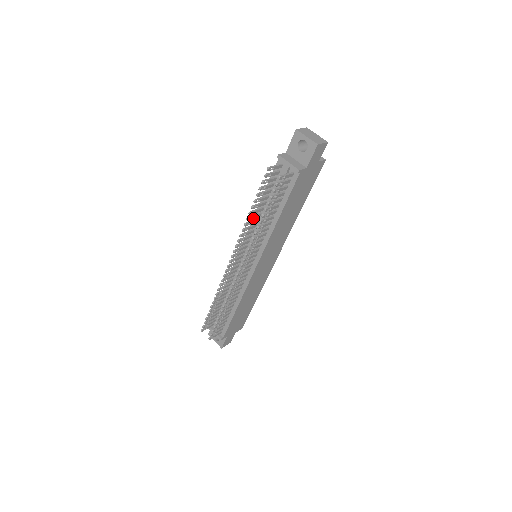
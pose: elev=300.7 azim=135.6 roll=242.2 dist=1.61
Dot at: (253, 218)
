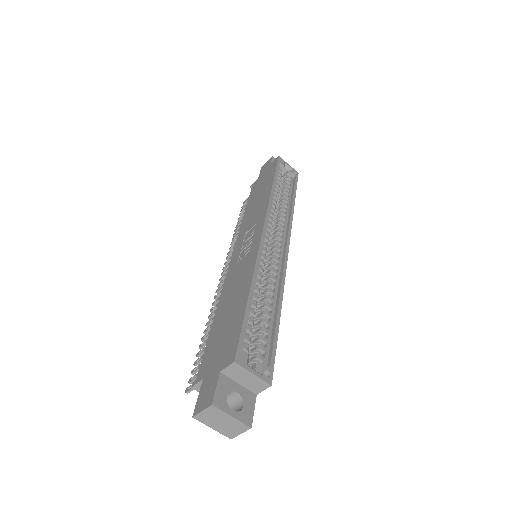
Dot at: occluded
